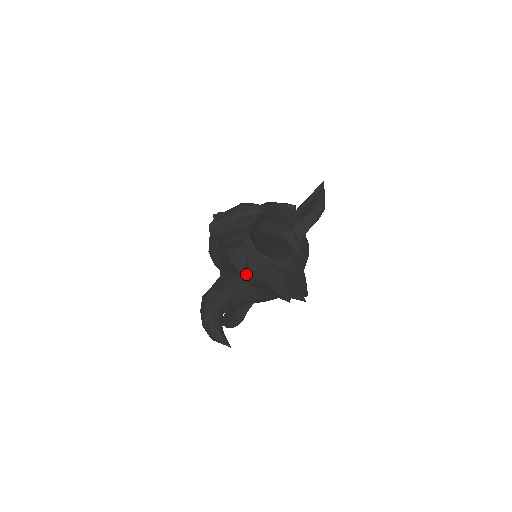
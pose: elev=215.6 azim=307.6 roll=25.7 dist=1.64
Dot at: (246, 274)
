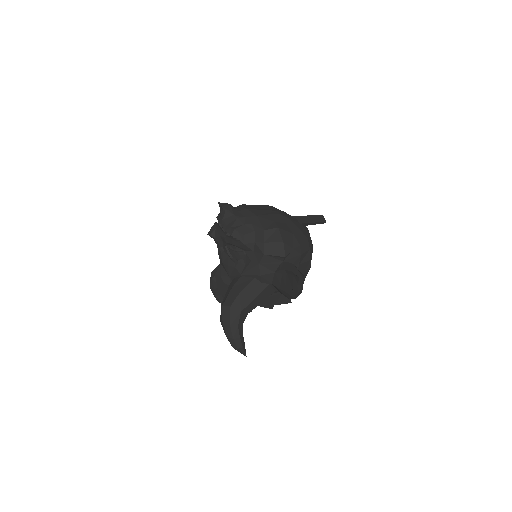
Dot at: occluded
